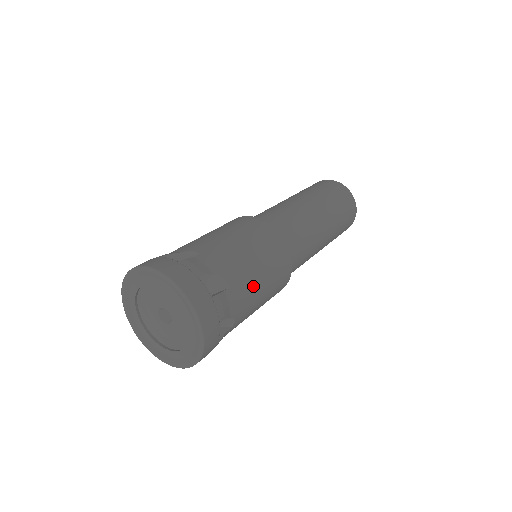
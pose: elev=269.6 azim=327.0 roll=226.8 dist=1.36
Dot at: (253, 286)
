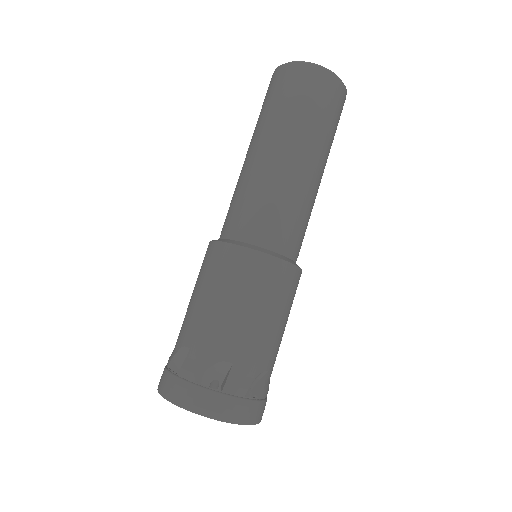
Dot at: (256, 334)
